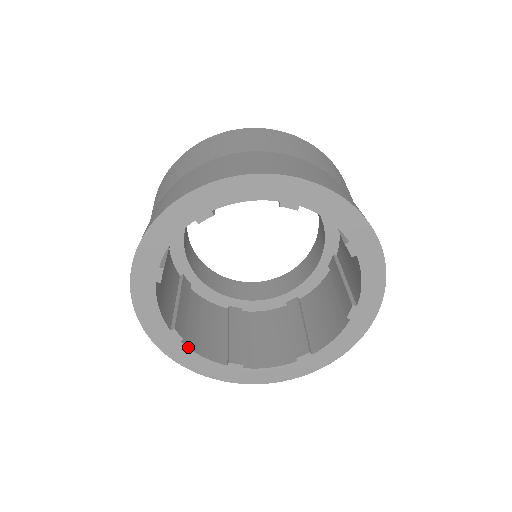
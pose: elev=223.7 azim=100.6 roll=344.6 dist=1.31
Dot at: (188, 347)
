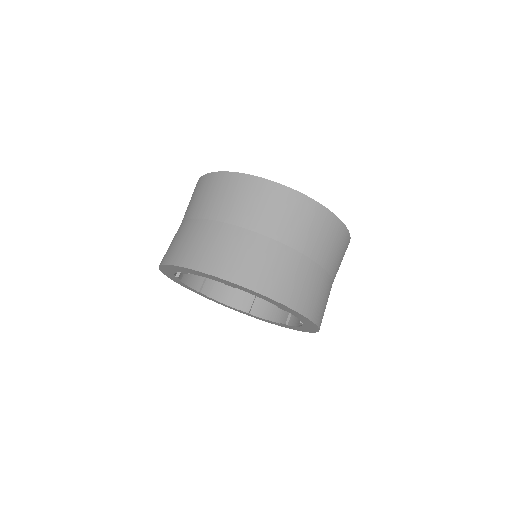
Dot at: (181, 281)
